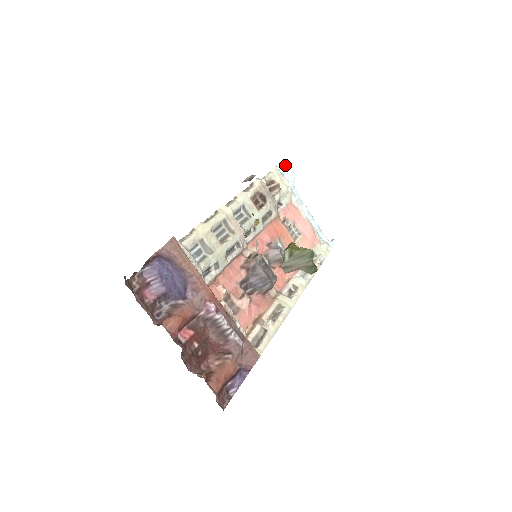
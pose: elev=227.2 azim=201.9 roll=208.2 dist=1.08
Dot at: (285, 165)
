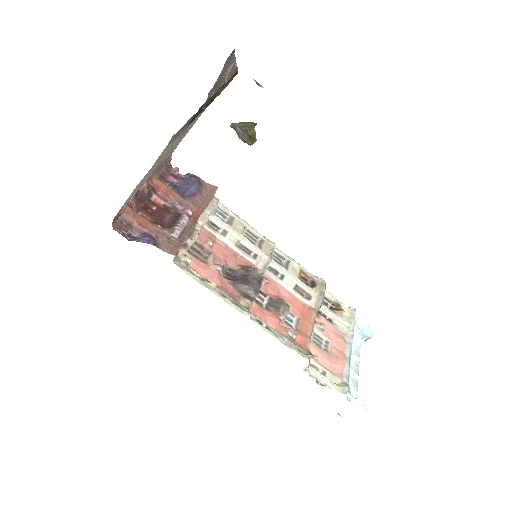
Dot at: (368, 325)
